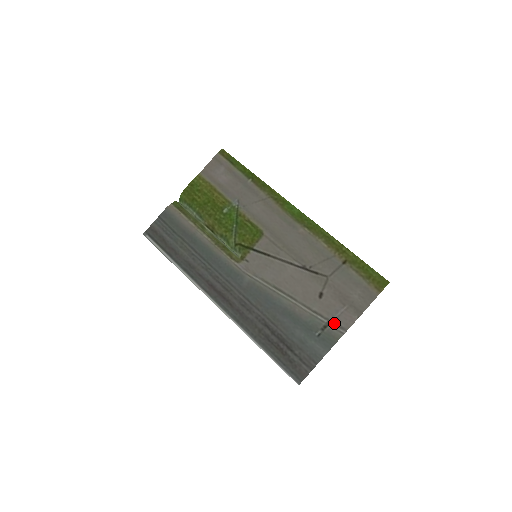
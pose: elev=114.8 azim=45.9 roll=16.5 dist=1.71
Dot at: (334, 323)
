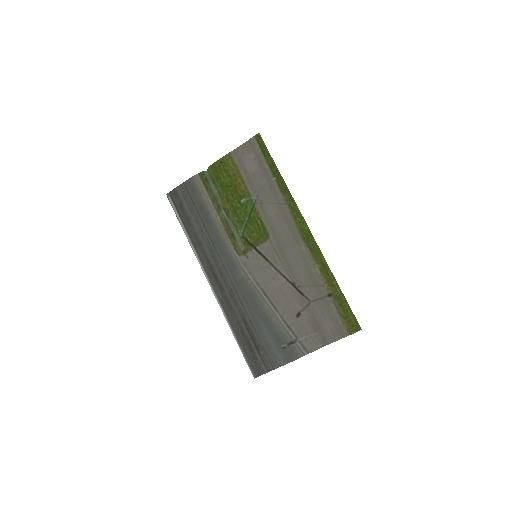
Dot at: (301, 343)
